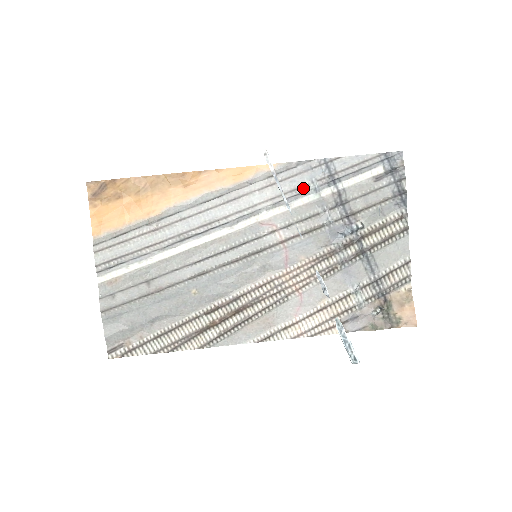
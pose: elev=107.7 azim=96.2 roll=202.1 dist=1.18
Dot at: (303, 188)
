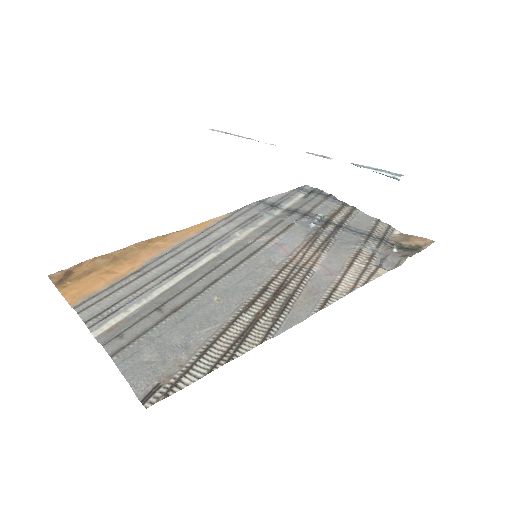
Dot at: (257, 215)
